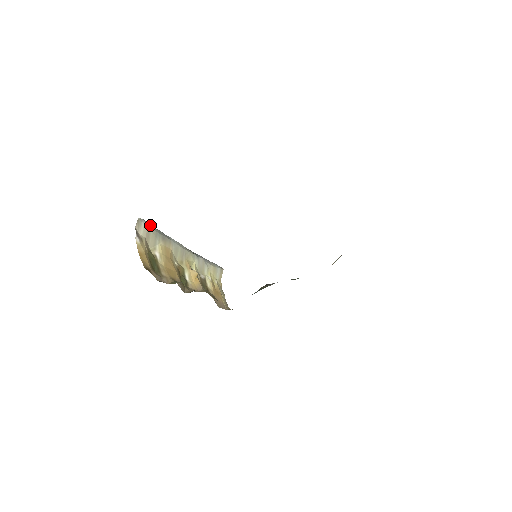
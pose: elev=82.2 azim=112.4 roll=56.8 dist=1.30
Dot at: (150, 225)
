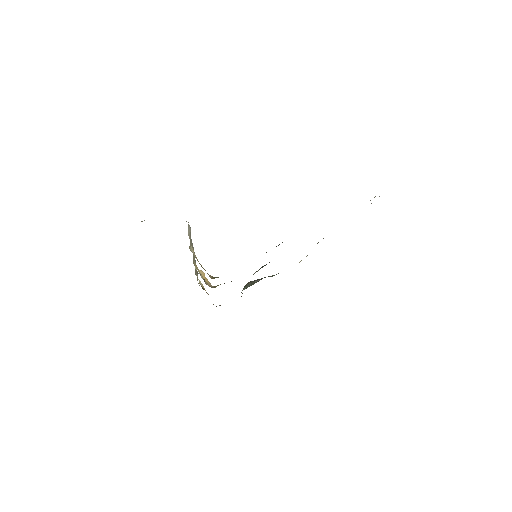
Dot at: occluded
